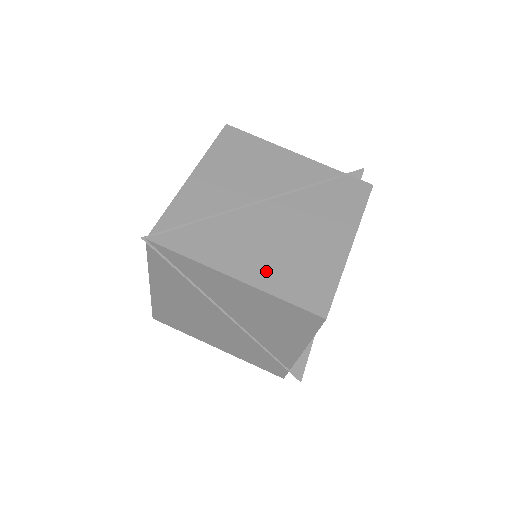
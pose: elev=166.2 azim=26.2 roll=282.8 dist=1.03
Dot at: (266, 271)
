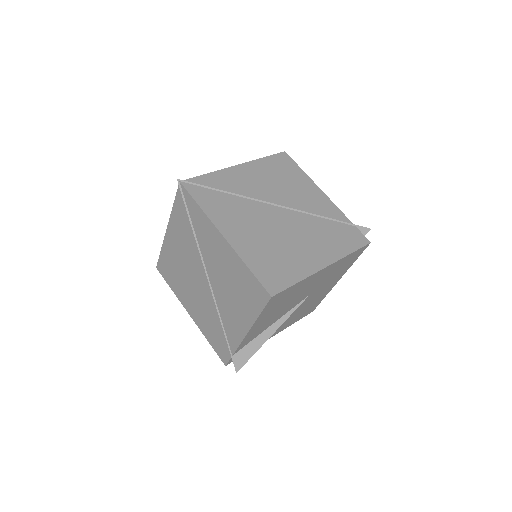
Dot at: (249, 245)
